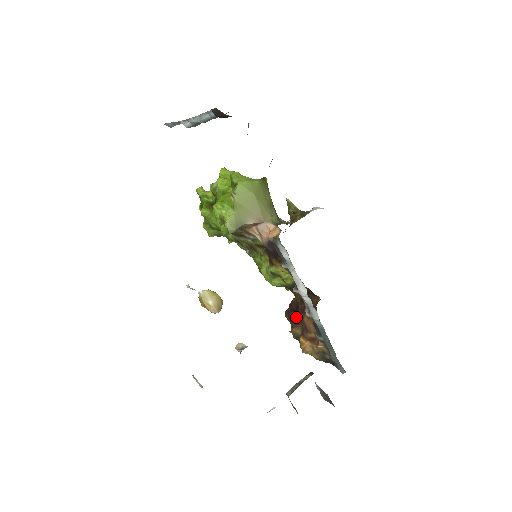
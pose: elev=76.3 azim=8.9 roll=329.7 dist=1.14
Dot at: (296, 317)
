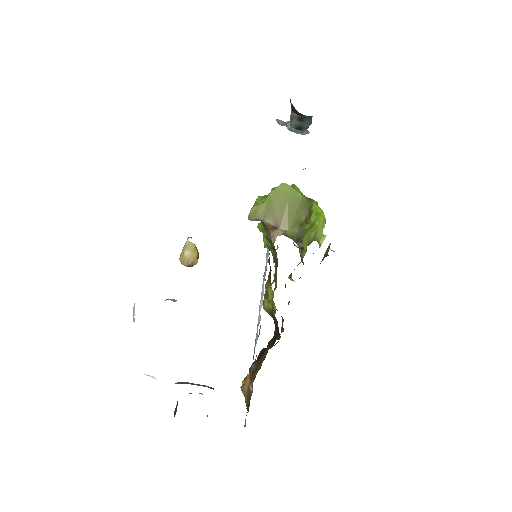
Dot at: (262, 354)
